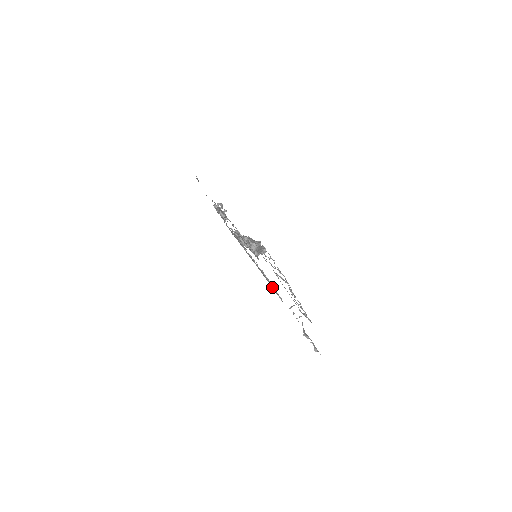
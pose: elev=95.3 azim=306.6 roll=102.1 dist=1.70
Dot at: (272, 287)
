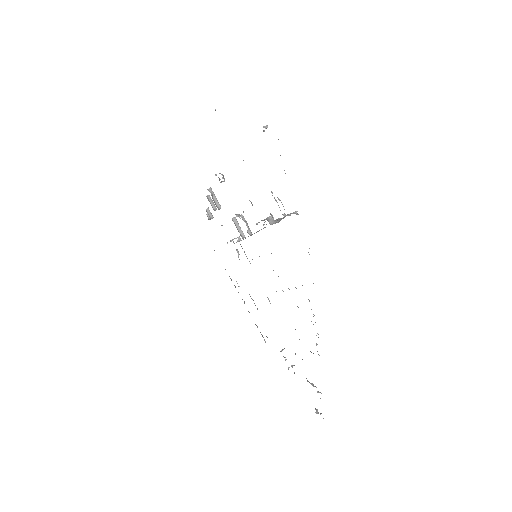
Dot at: (255, 324)
